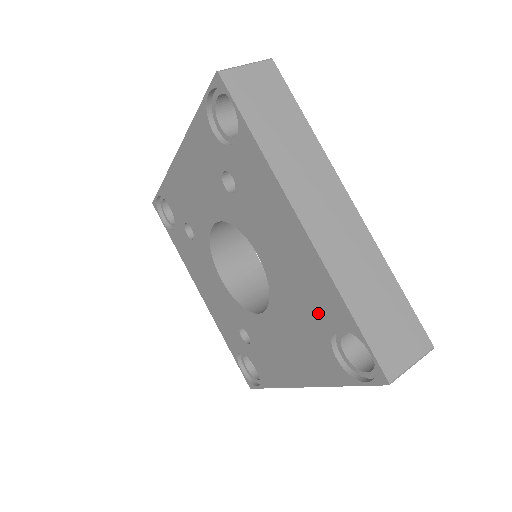
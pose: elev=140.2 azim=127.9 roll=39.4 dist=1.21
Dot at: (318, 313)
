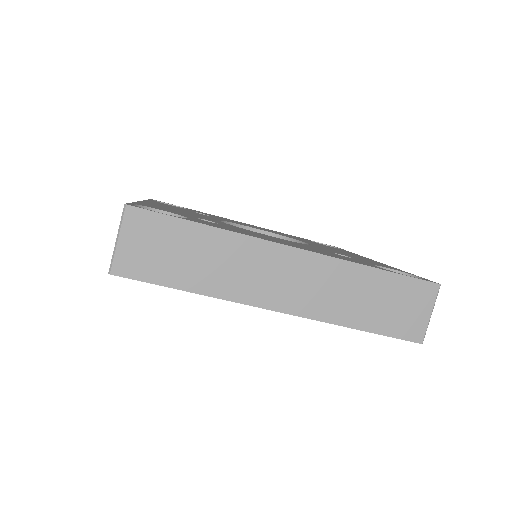
Dot at: occluded
